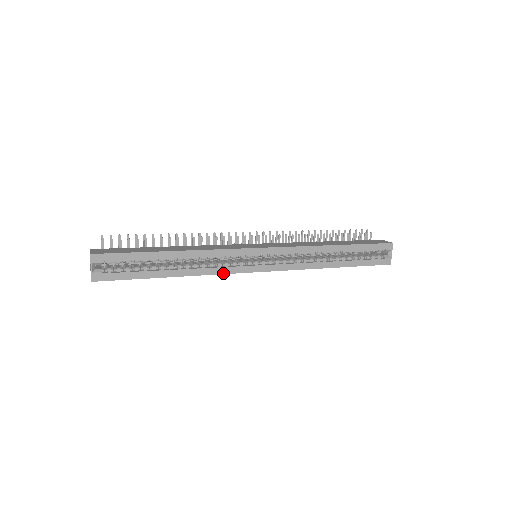
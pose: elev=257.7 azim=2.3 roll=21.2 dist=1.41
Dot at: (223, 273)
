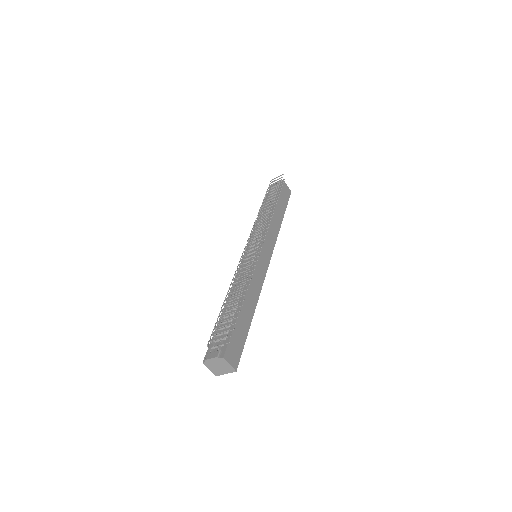
Dot at: occluded
